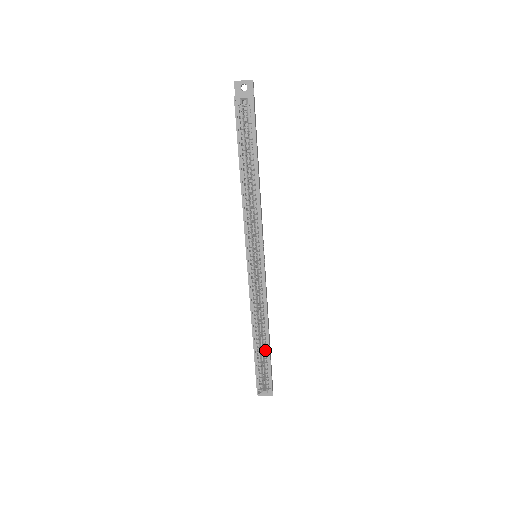
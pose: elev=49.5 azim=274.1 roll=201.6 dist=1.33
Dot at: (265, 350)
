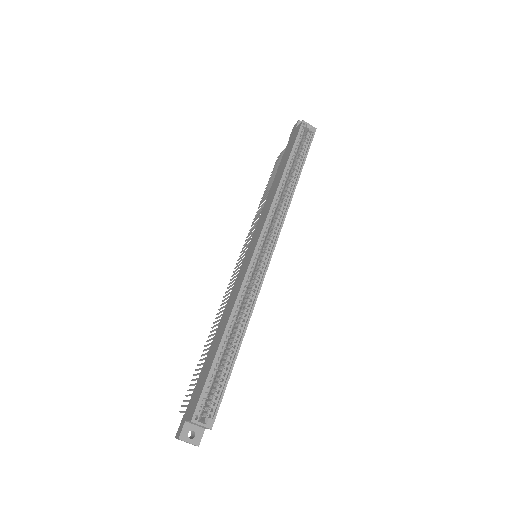
Dot at: (228, 359)
